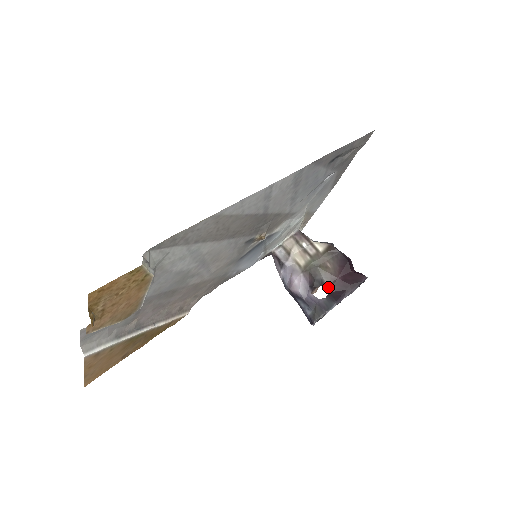
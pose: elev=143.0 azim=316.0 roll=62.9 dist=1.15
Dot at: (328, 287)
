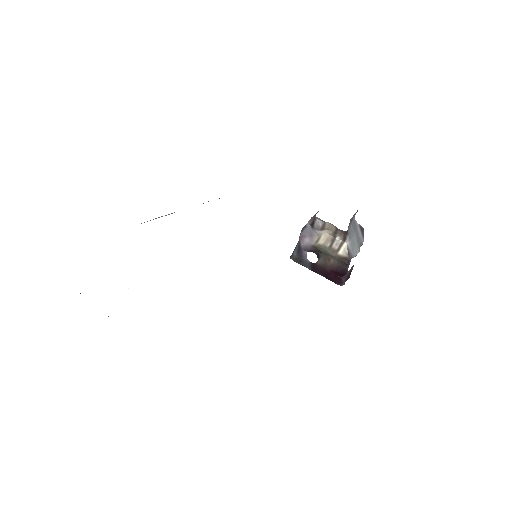
Dot at: (318, 262)
